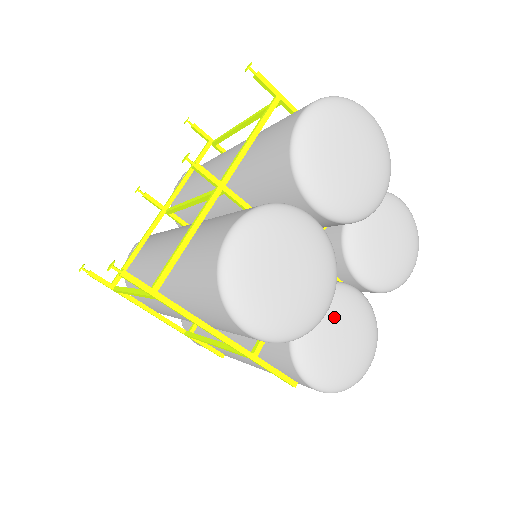
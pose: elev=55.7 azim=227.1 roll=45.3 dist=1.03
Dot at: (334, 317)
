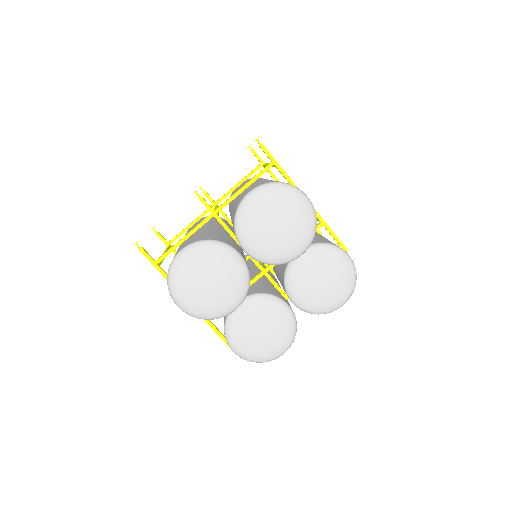
Dot at: (259, 316)
